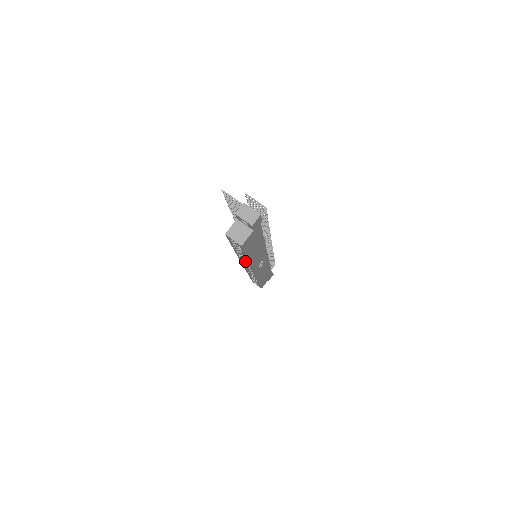
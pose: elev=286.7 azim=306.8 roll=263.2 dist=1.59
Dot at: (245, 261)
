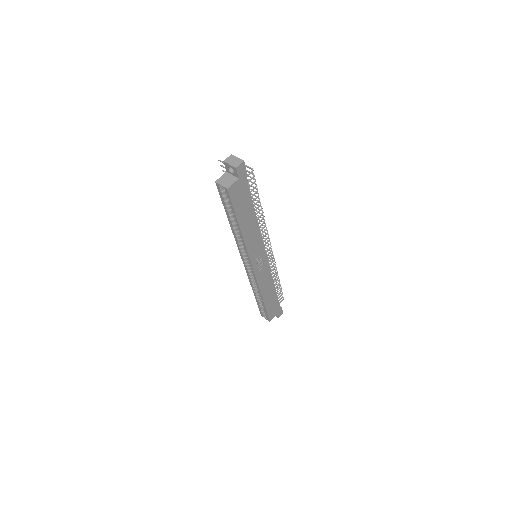
Dot at: (242, 248)
